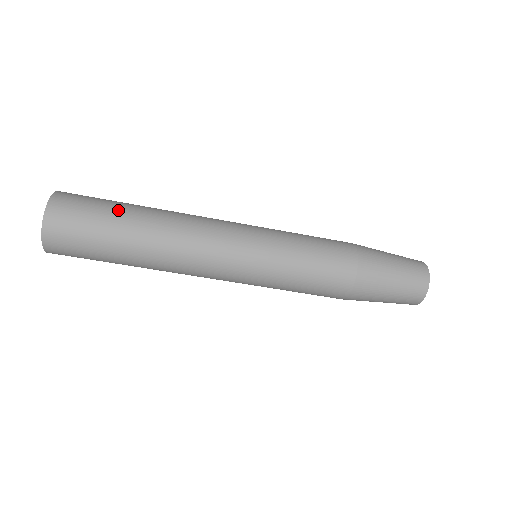
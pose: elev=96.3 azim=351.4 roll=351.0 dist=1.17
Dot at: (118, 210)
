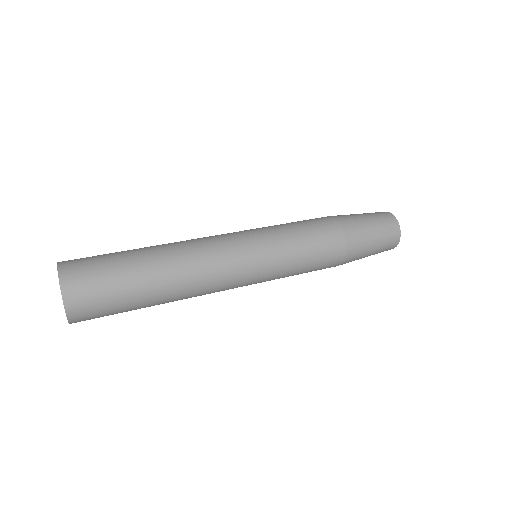
Dot at: (126, 257)
